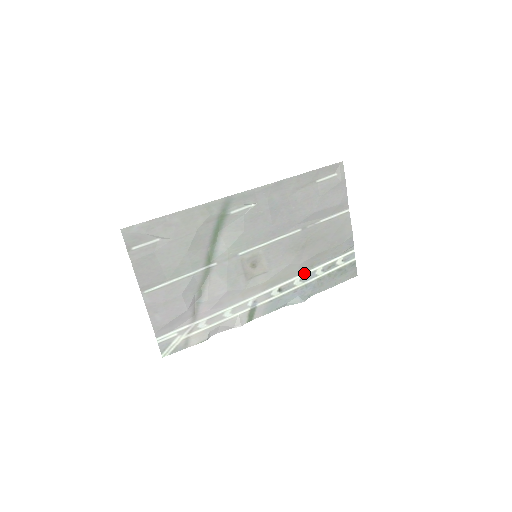
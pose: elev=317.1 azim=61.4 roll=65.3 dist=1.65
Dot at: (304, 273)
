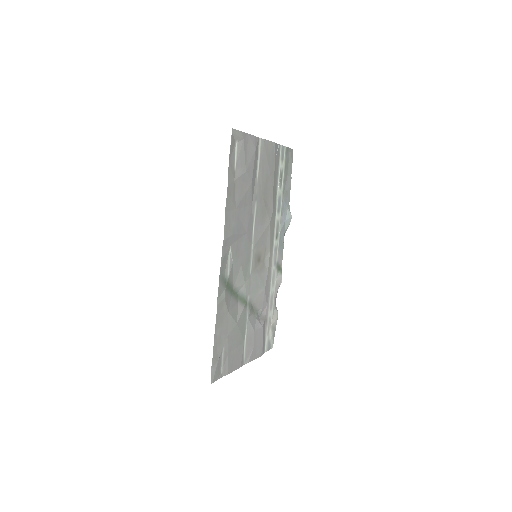
Dot at: (276, 208)
